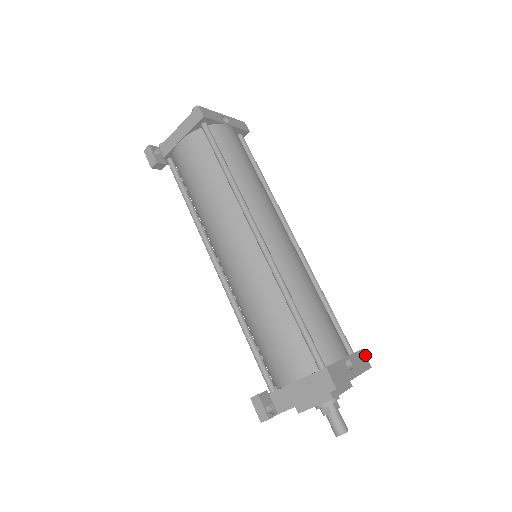
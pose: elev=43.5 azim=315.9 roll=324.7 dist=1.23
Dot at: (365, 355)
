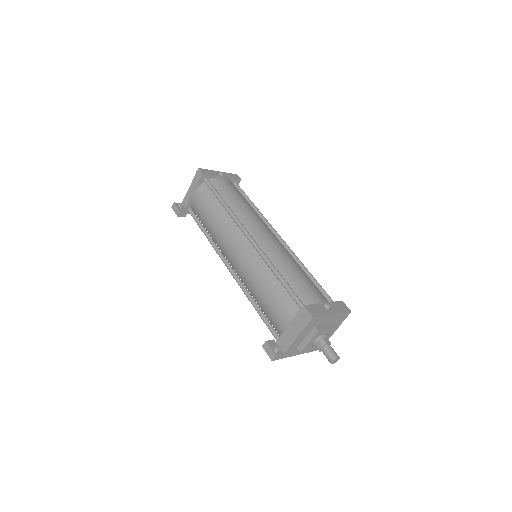
Dot at: (345, 304)
